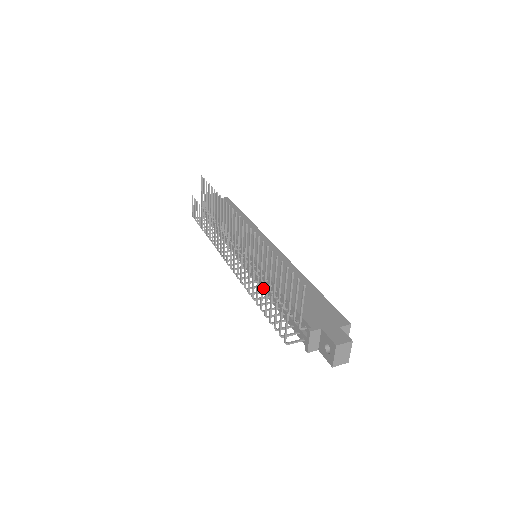
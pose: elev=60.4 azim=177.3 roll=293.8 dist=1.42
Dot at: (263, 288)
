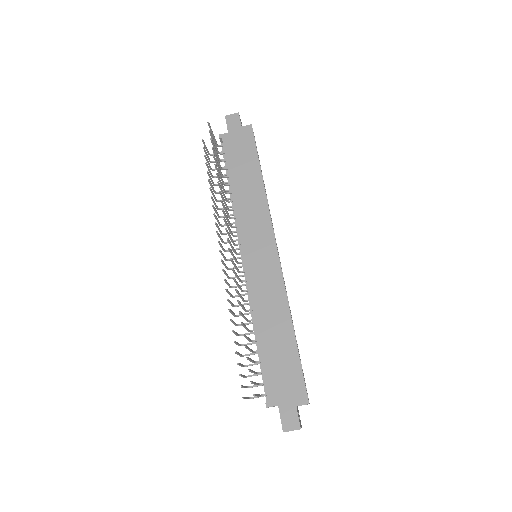
Dot at: occluded
